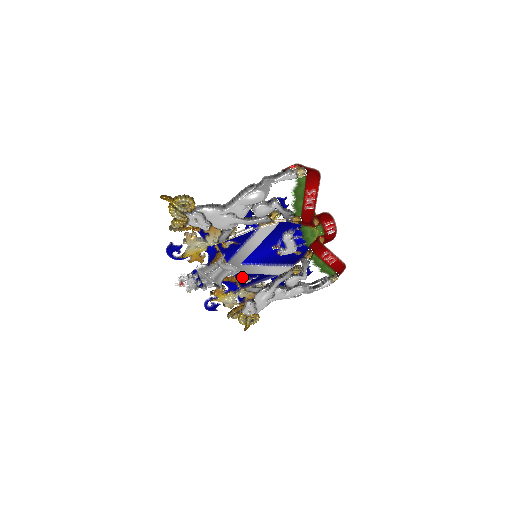
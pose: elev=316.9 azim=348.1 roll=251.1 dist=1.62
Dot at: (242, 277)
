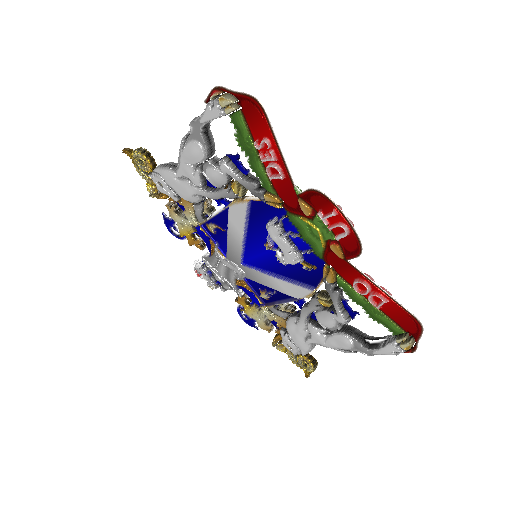
Dot at: (258, 286)
